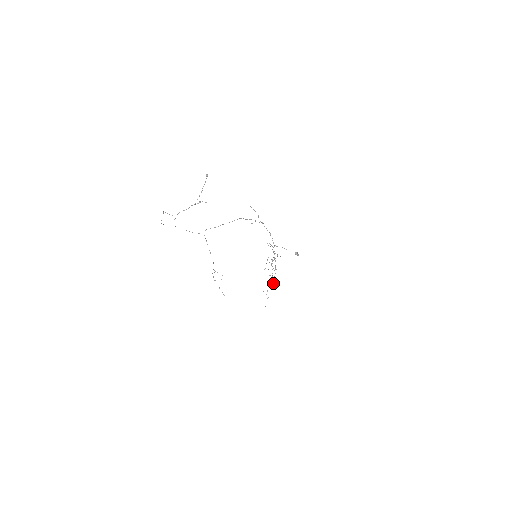
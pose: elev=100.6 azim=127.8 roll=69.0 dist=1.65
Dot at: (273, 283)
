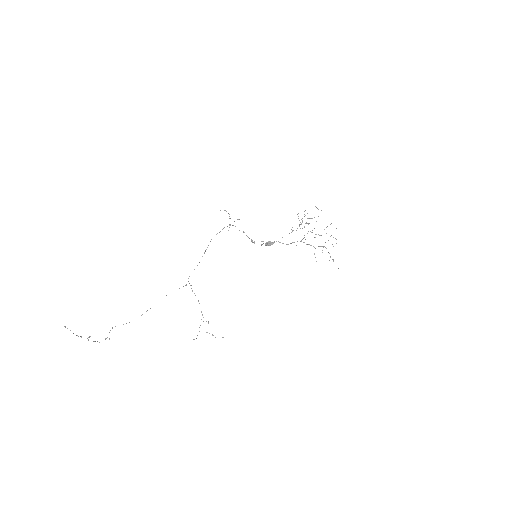
Dot at: occluded
